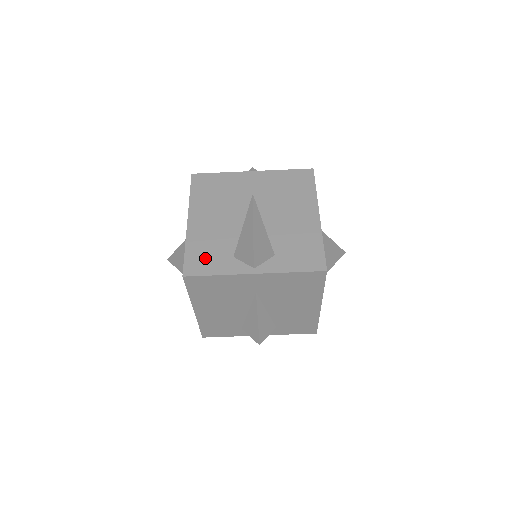
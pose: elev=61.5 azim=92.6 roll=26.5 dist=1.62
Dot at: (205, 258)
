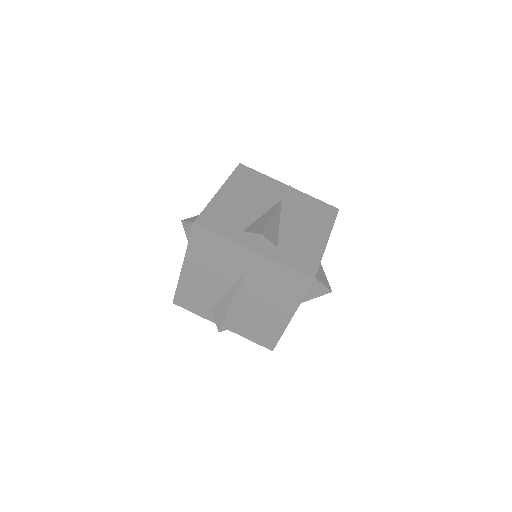
Dot at: (219, 220)
